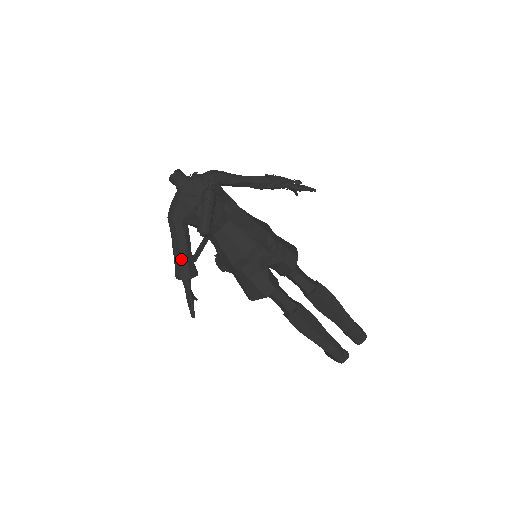
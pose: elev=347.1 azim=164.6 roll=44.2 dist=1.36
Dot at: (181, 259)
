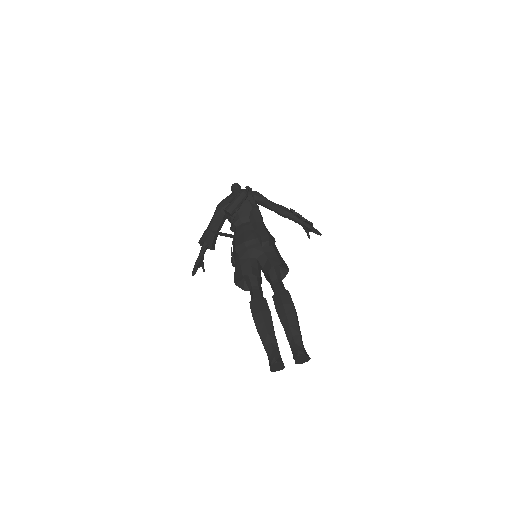
Dot at: (208, 230)
